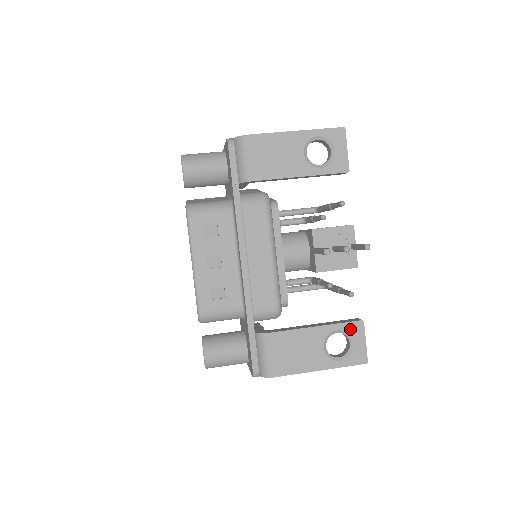
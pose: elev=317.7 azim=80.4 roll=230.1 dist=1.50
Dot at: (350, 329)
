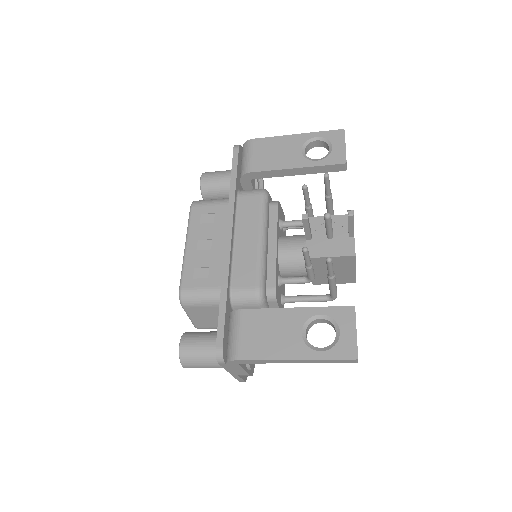
Dot at: (337, 315)
